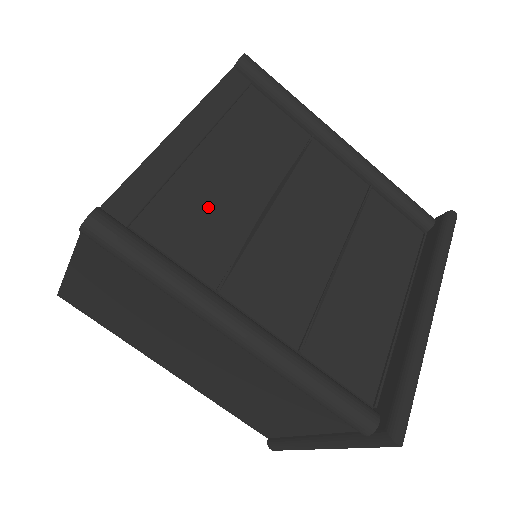
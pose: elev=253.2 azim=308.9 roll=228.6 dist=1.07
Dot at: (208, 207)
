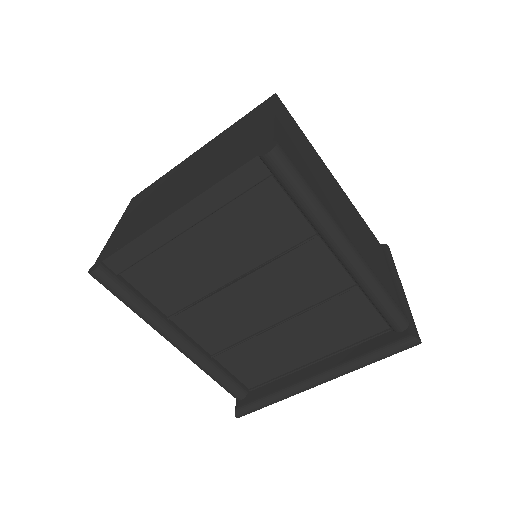
Dot at: (180, 273)
